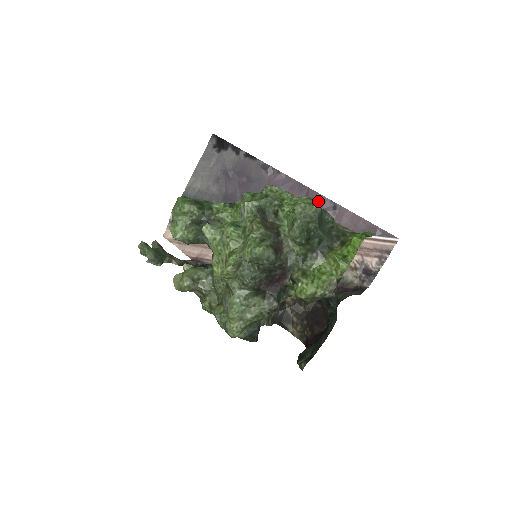
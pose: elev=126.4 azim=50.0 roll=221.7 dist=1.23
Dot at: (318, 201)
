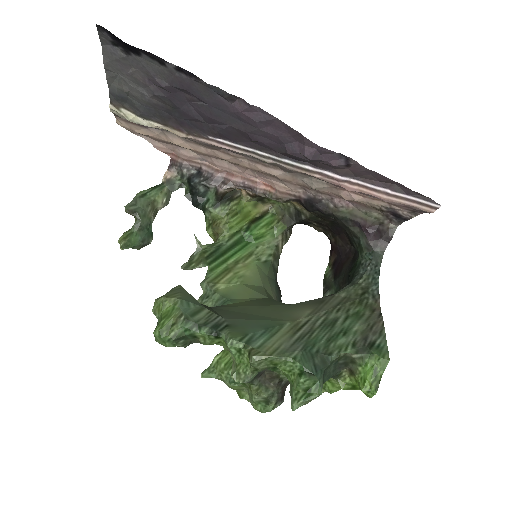
Dot at: (321, 152)
